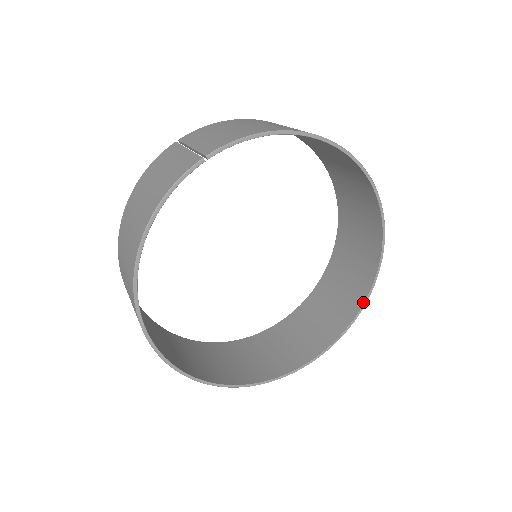
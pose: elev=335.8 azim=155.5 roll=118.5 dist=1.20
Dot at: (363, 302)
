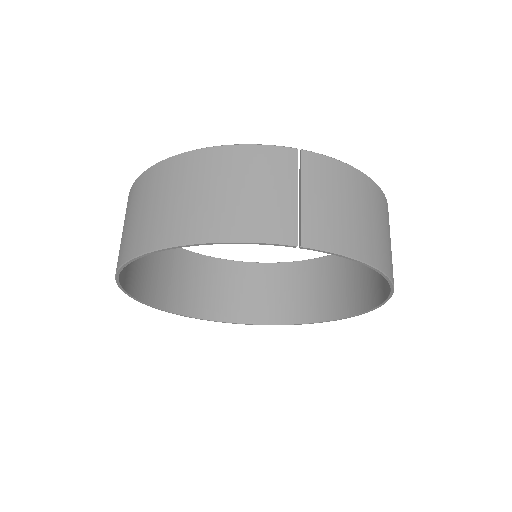
Dot at: (287, 323)
